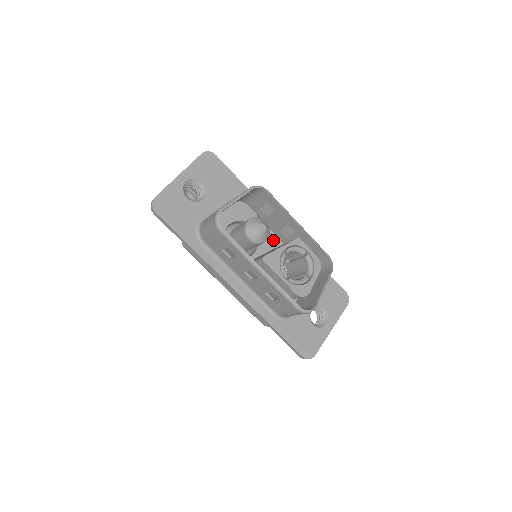
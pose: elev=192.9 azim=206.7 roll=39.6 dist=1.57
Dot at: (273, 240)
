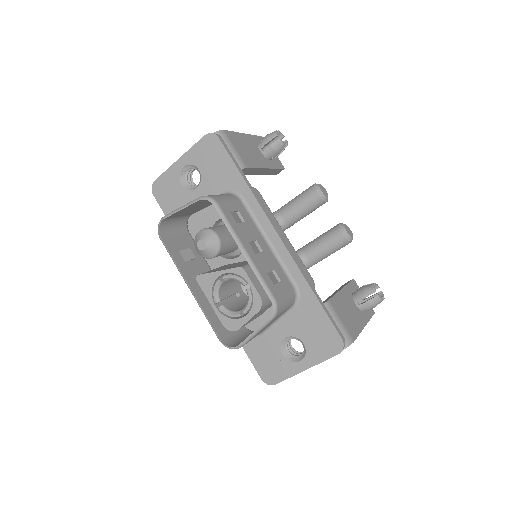
Dot at: occluded
